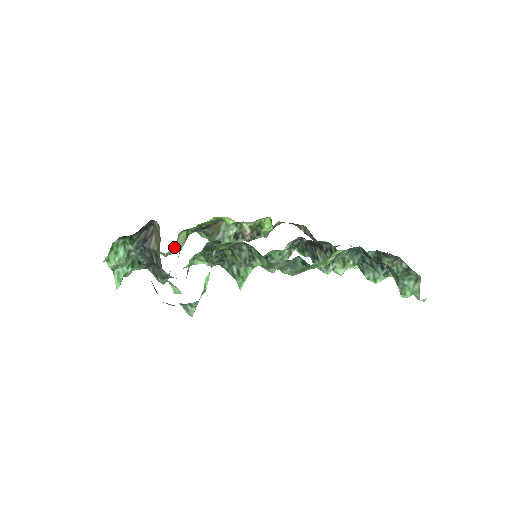
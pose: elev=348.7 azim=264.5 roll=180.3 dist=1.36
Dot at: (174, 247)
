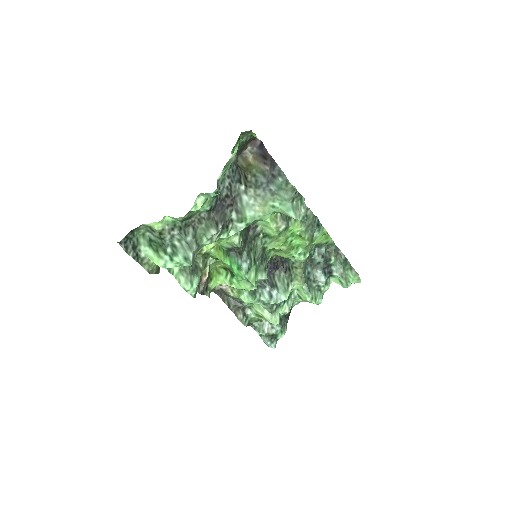
Dot at: occluded
